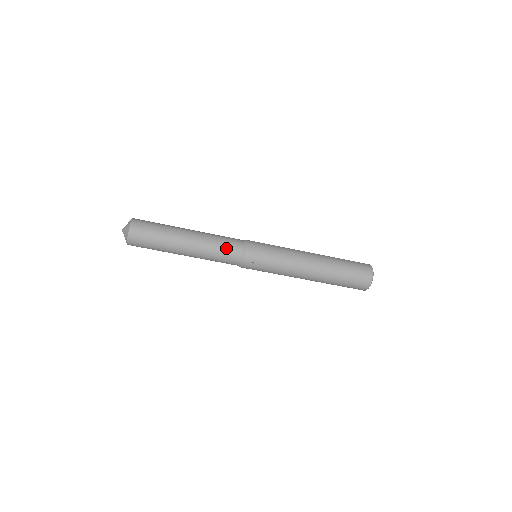
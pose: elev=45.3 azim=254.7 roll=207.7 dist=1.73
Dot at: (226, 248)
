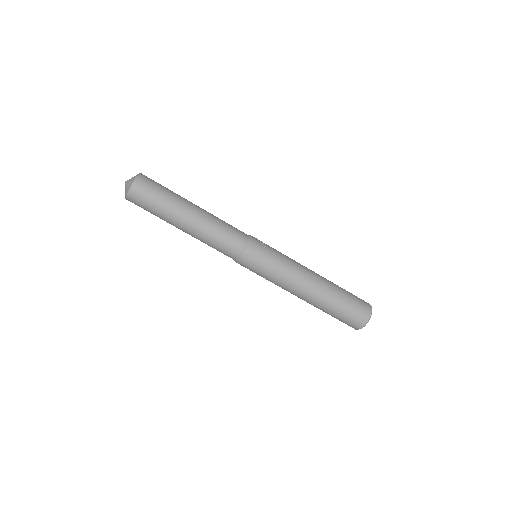
Dot at: (232, 226)
